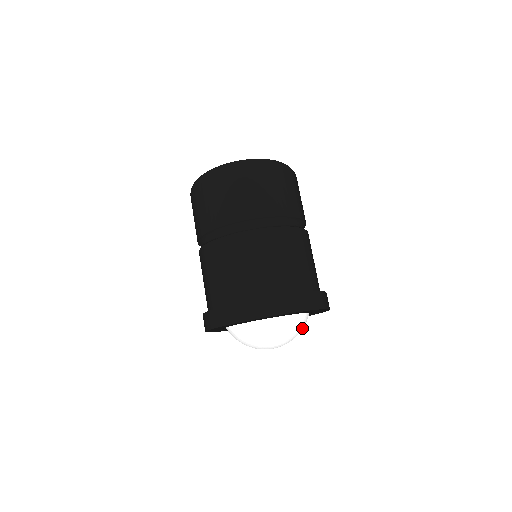
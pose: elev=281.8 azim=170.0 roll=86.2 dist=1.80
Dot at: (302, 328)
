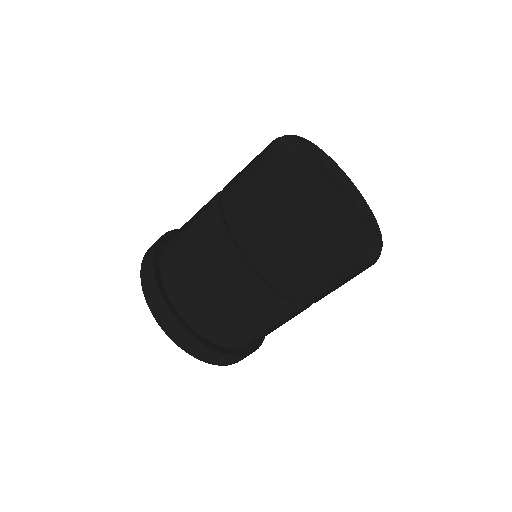
Dot at: occluded
